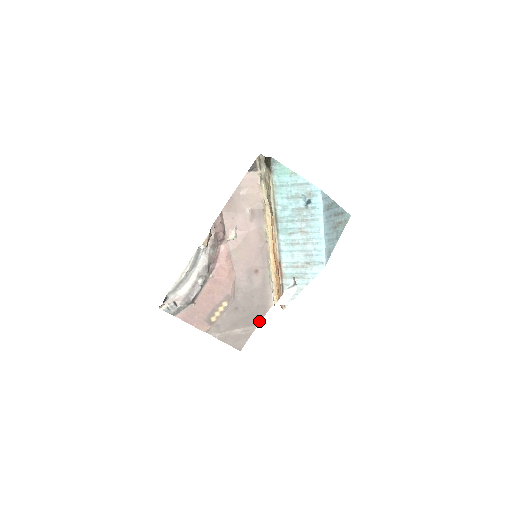
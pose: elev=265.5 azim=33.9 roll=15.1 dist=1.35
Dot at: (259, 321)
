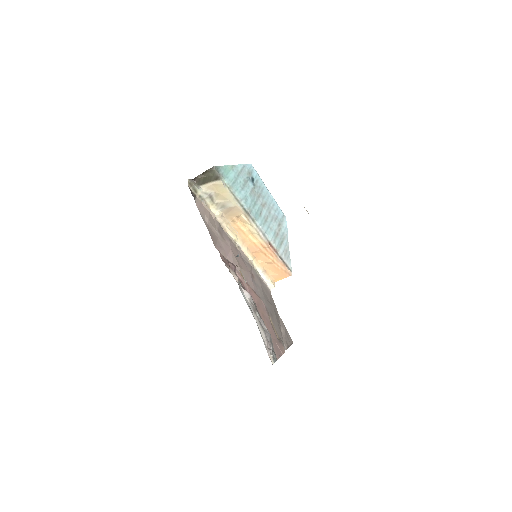
Dot at: (277, 311)
